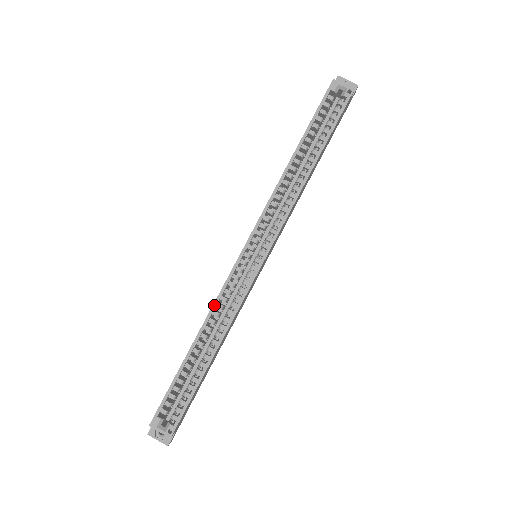
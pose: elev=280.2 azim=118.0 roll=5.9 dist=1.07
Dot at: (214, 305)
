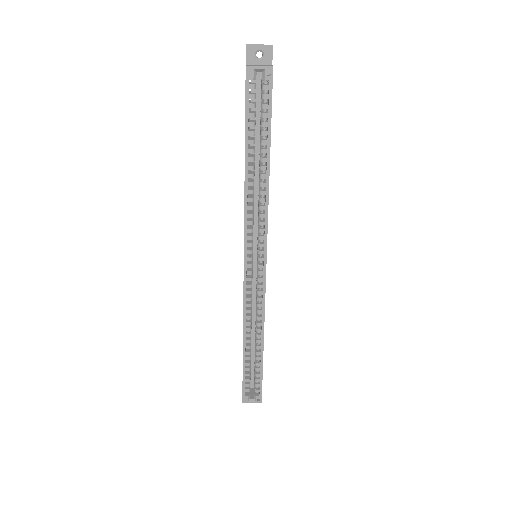
Dot at: (244, 314)
